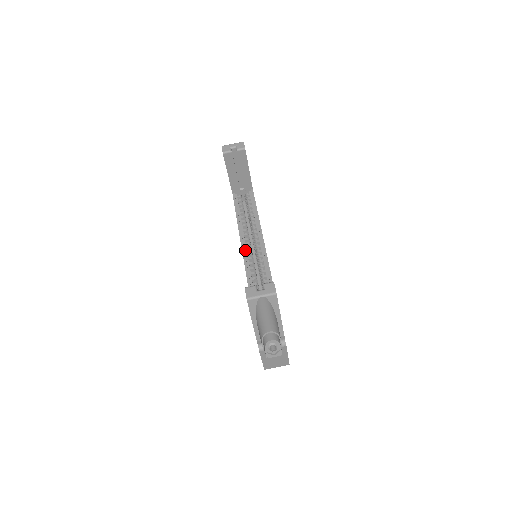
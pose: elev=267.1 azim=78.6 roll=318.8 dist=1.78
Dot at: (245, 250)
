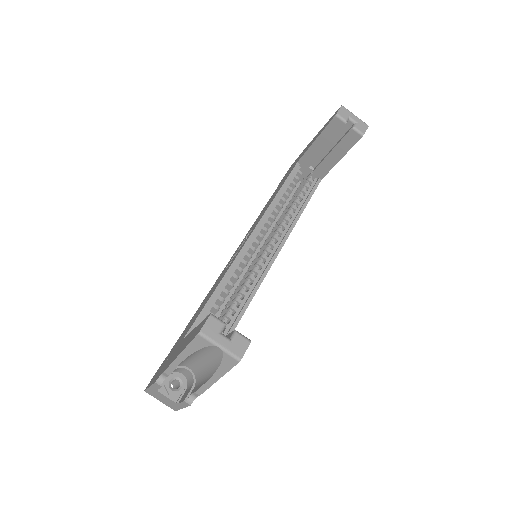
Dot at: (252, 240)
